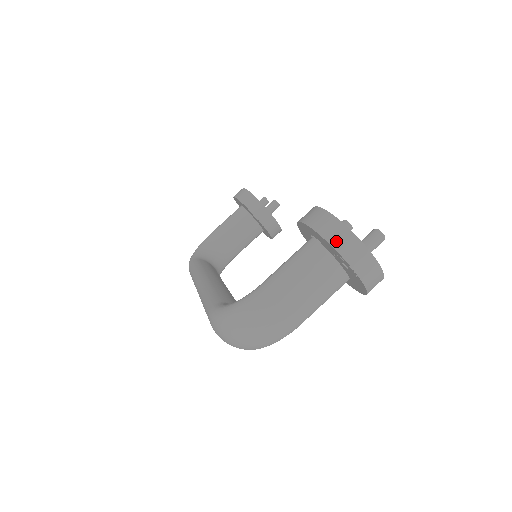
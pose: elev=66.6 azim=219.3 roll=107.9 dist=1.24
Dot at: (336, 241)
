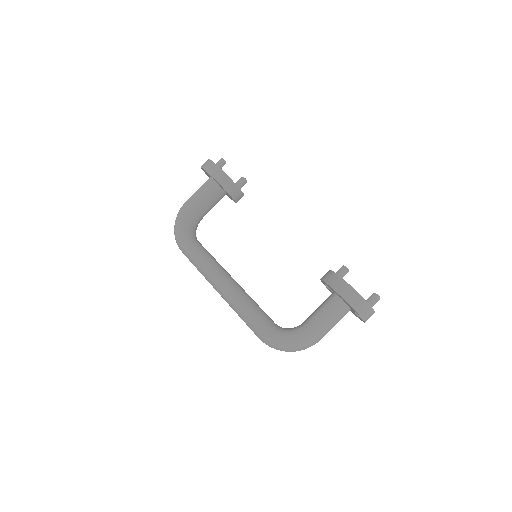
Dot at: (361, 312)
